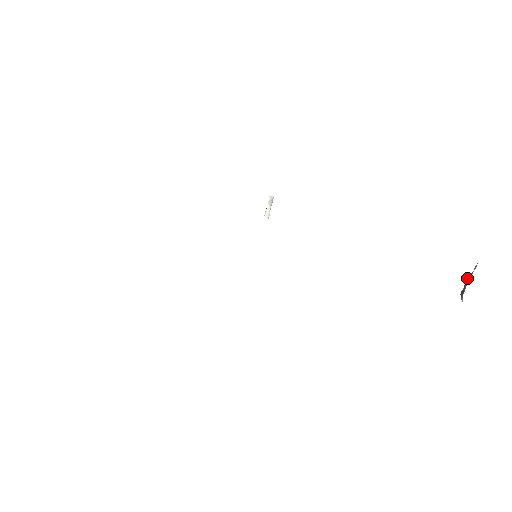
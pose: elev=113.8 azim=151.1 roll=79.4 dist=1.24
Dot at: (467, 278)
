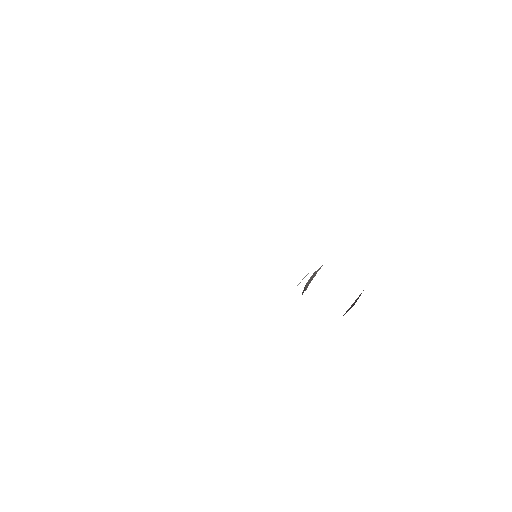
Dot at: occluded
